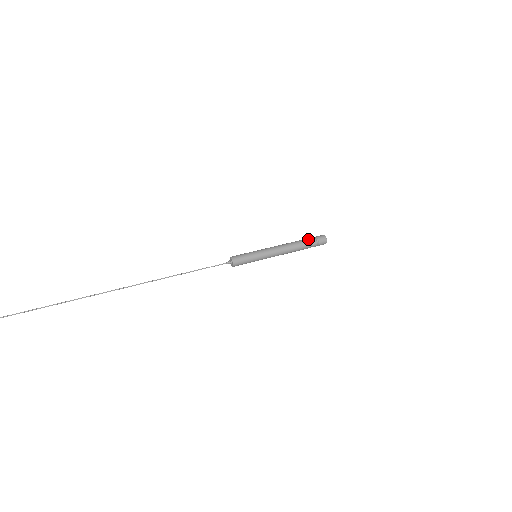
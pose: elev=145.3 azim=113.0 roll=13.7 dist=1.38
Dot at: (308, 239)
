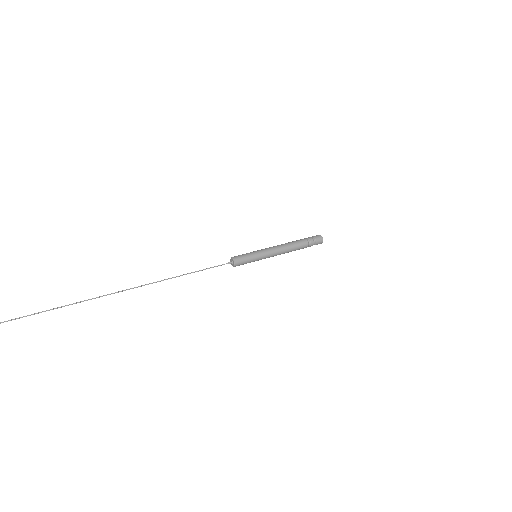
Dot at: occluded
